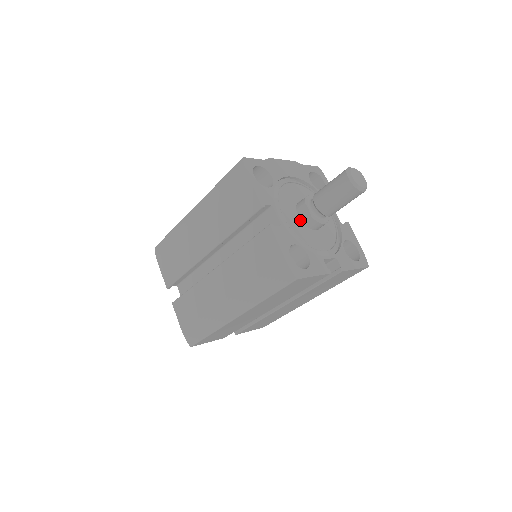
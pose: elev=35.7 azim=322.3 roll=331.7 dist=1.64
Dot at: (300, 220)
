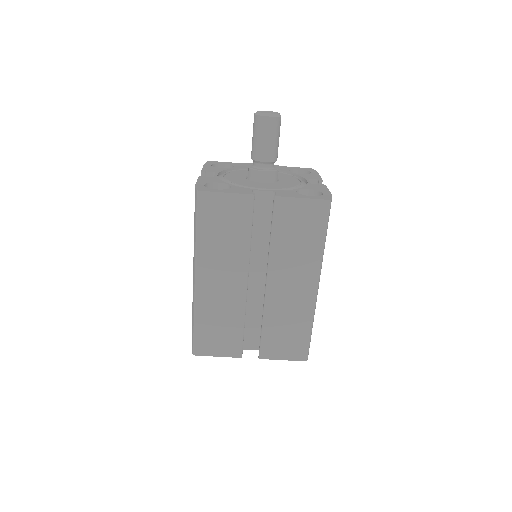
Dot at: (246, 179)
